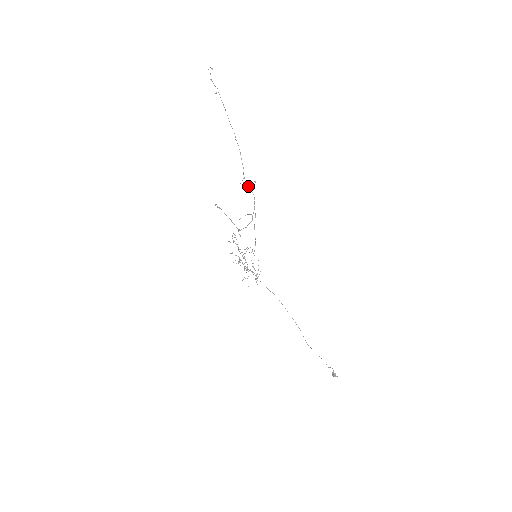
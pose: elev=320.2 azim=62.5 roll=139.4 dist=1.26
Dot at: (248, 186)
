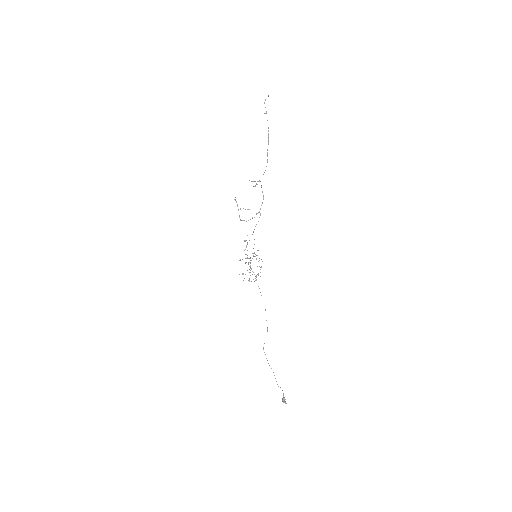
Dot at: occluded
